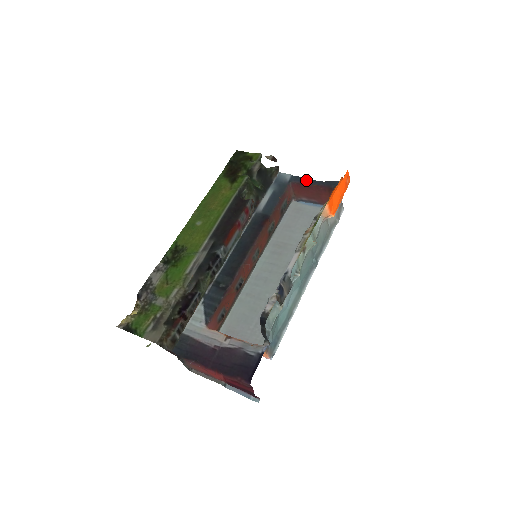
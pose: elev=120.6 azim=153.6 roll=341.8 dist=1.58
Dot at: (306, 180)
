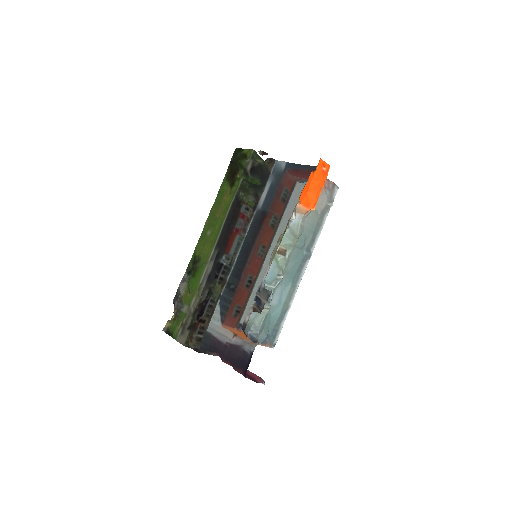
Dot at: (298, 166)
